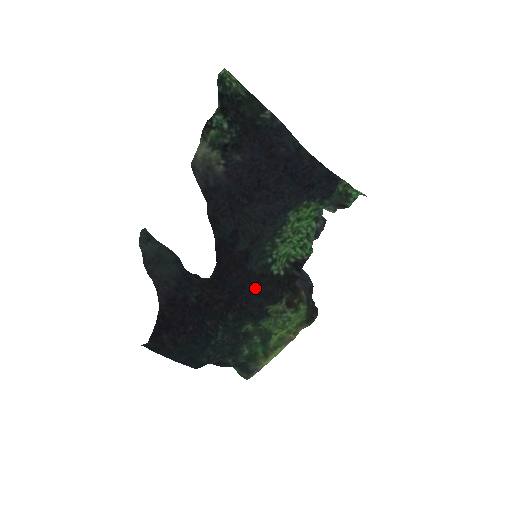
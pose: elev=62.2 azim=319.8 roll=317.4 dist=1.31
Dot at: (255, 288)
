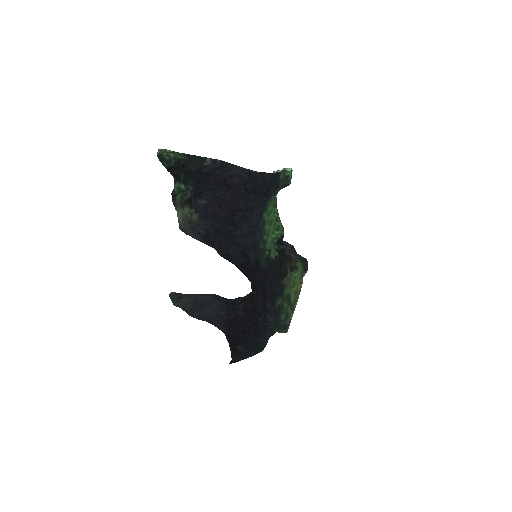
Dot at: (271, 276)
